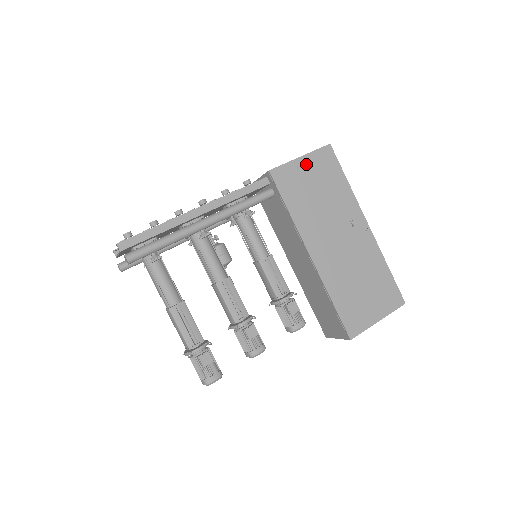
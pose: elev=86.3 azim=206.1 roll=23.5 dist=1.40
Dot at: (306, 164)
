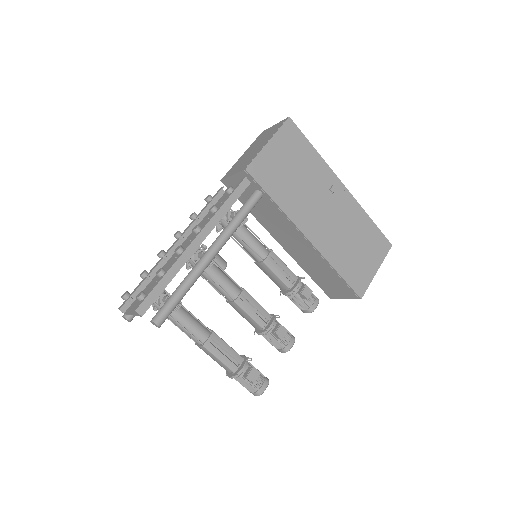
Dot at: (275, 148)
